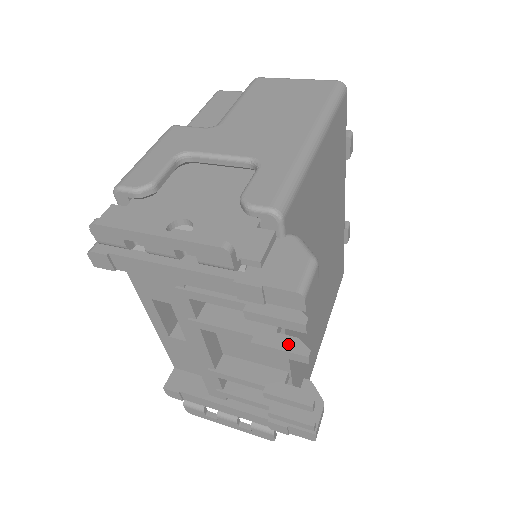
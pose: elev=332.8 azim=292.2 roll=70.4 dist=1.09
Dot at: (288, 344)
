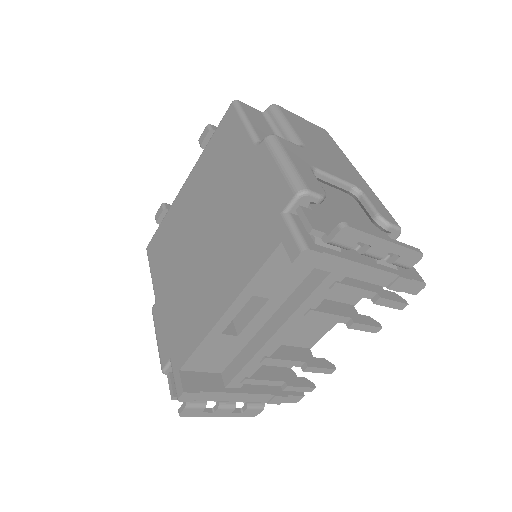
Dot at: (369, 321)
